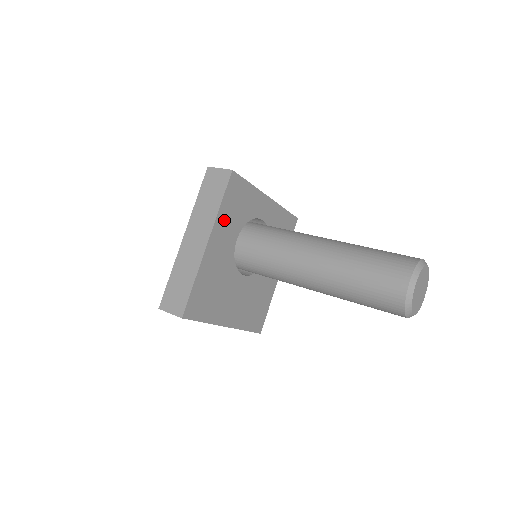
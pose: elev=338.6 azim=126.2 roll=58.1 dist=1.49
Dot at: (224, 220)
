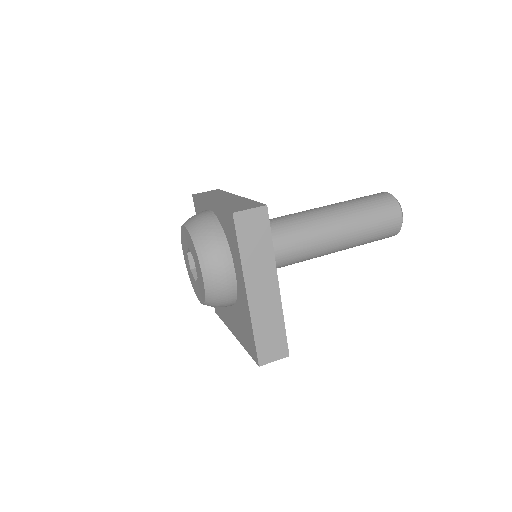
Dot at: occluded
